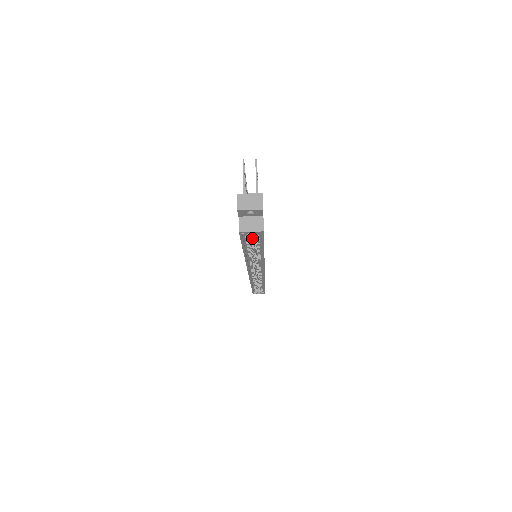
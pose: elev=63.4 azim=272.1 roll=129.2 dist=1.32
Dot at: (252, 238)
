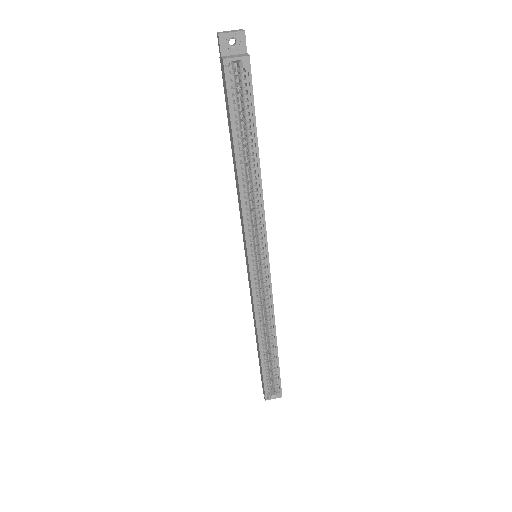
Dot at: (241, 125)
